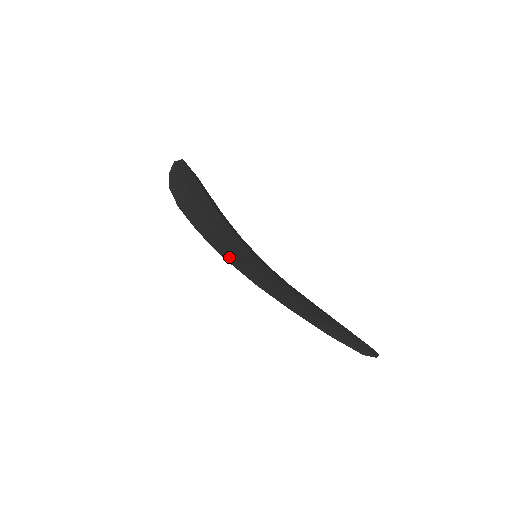
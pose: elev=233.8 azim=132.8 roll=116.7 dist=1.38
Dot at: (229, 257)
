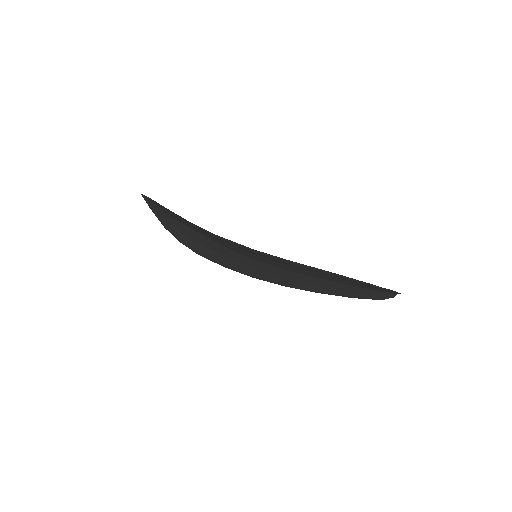
Dot at: (254, 250)
